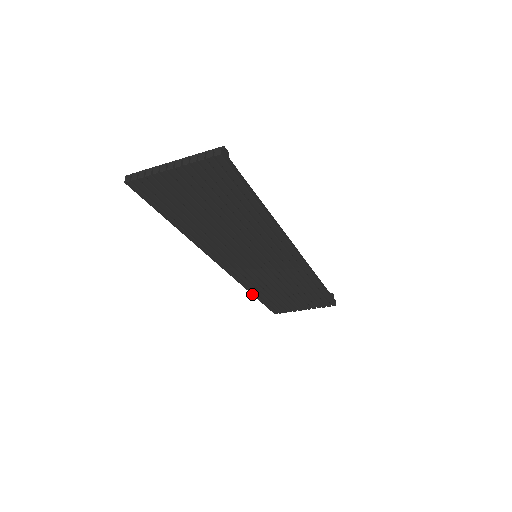
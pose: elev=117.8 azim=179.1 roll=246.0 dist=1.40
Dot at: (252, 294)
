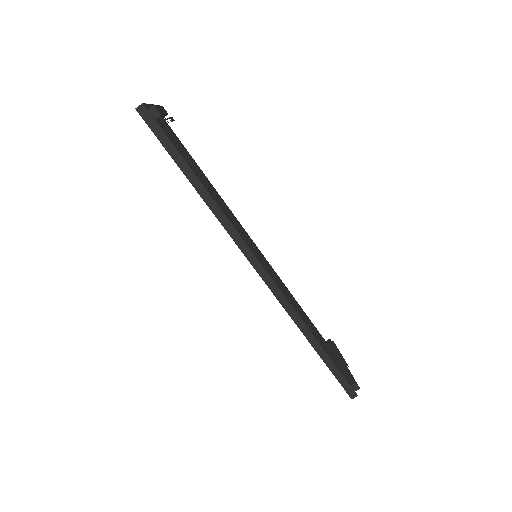
Dot at: occluded
